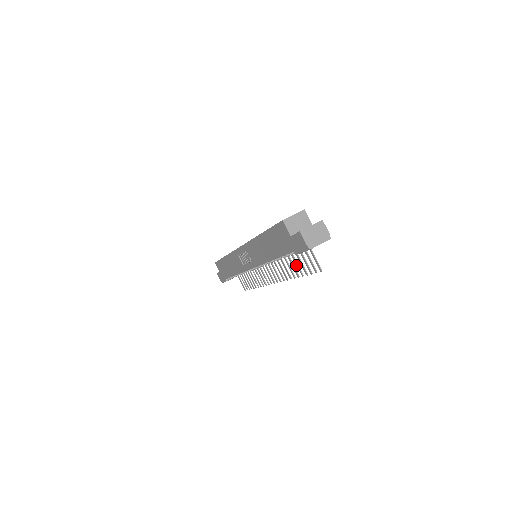
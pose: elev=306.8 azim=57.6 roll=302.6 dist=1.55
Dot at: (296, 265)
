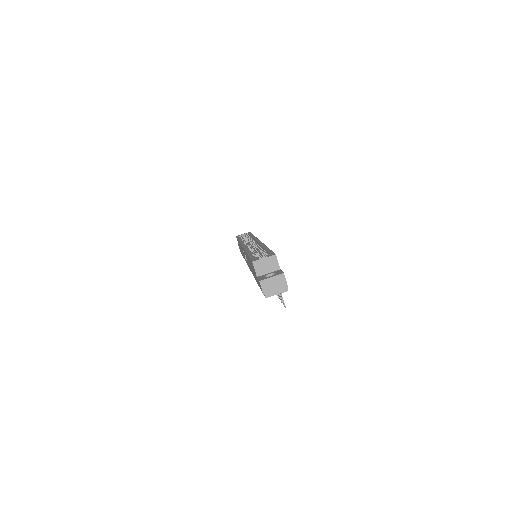
Dot at: occluded
